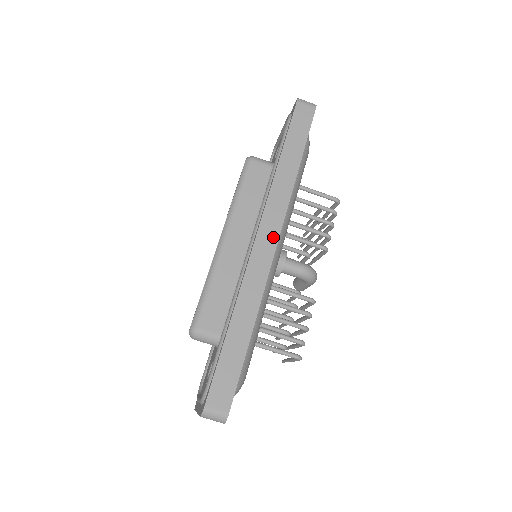
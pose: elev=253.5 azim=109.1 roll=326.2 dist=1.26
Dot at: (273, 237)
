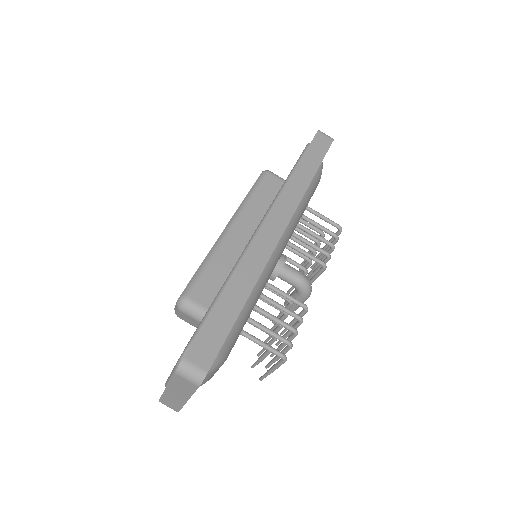
Dot at: (281, 226)
